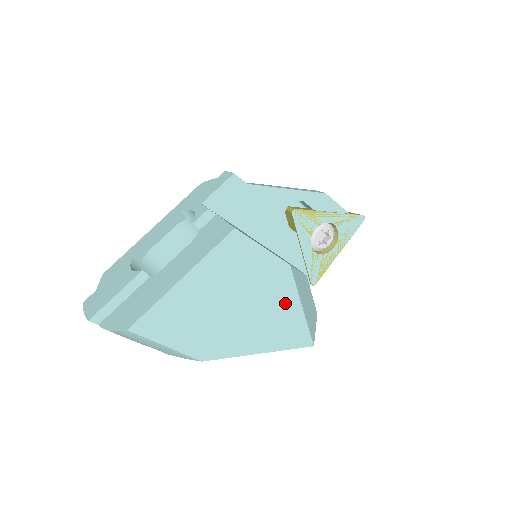
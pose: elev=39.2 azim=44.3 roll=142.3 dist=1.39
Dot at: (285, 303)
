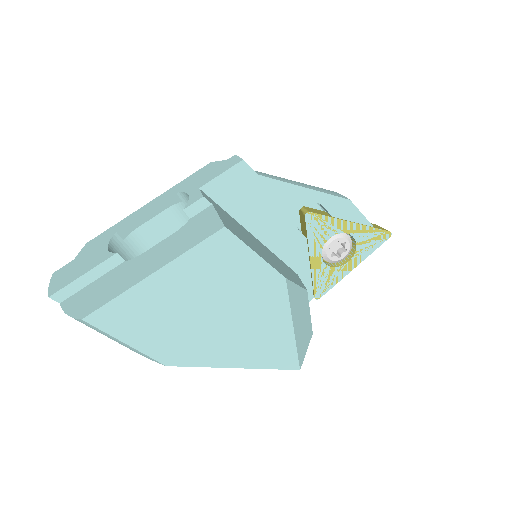
Dot at: (273, 319)
